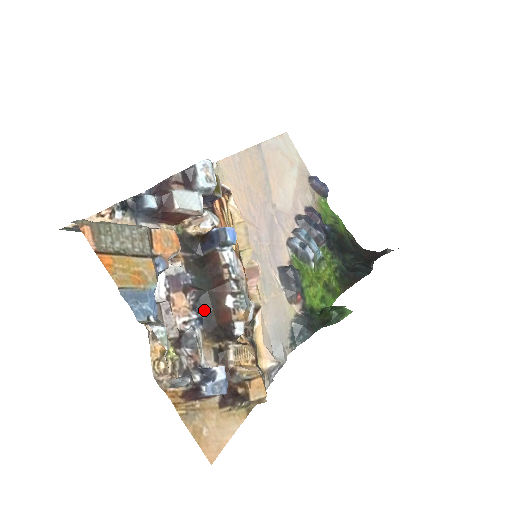
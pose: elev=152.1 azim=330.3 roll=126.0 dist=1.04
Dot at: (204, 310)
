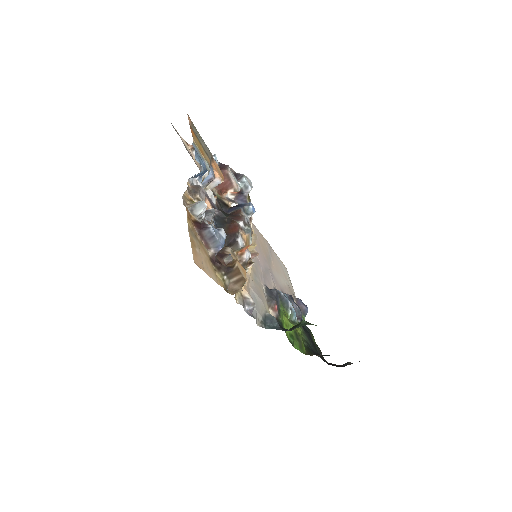
Dot at: (220, 222)
